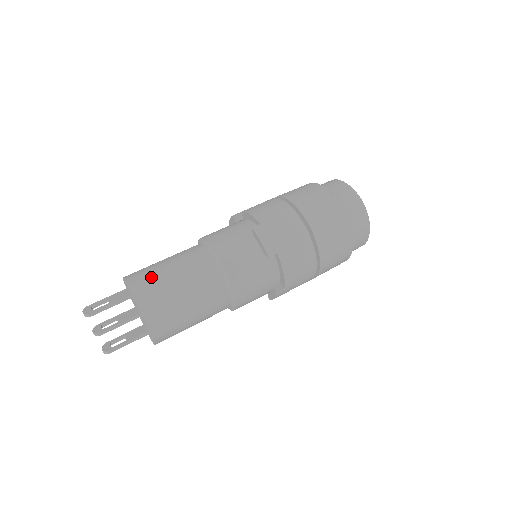
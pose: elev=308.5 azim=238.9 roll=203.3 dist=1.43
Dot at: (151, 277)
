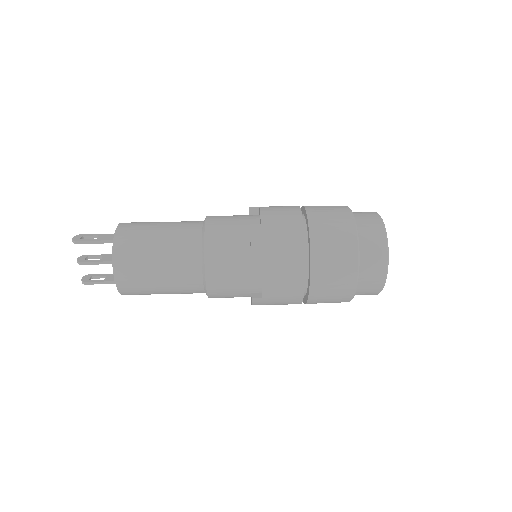
Dot at: (138, 231)
